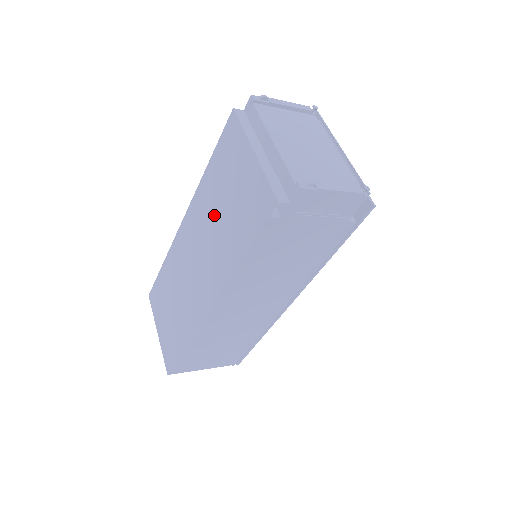
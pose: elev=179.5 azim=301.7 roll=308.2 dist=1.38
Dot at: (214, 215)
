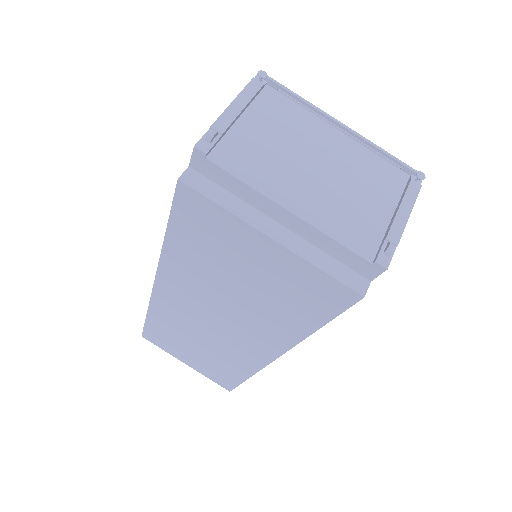
Dot at: (221, 290)
